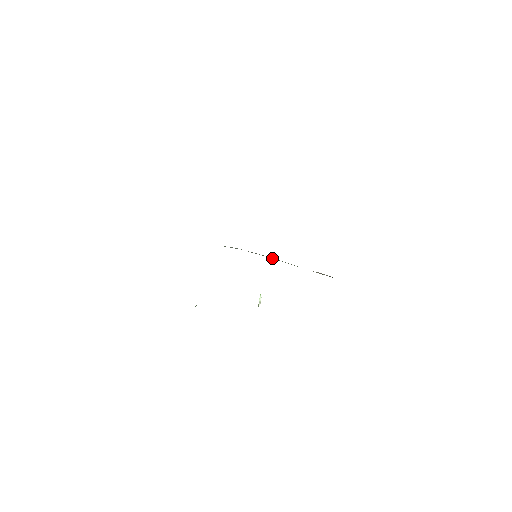
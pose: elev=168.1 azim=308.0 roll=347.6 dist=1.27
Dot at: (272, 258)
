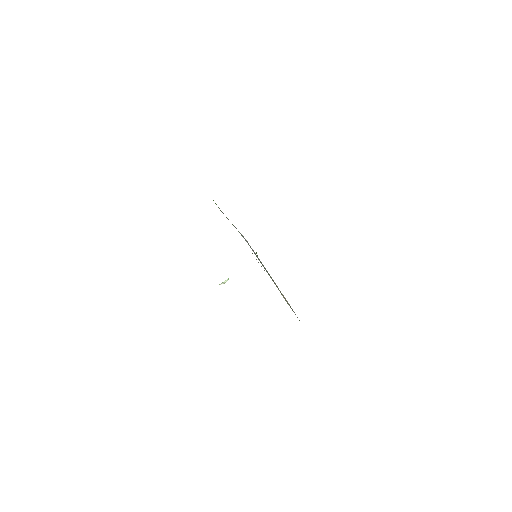
Dot at: (262, 264)
